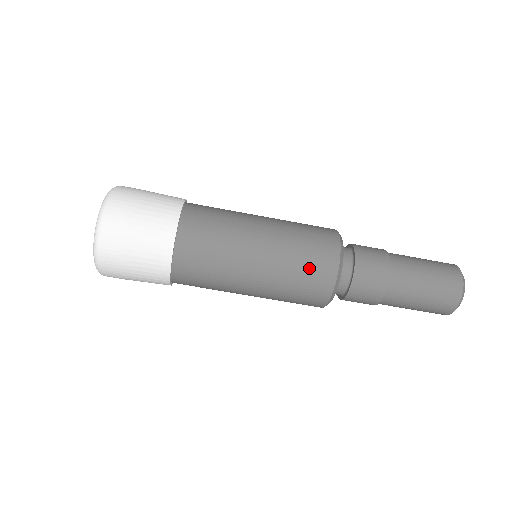
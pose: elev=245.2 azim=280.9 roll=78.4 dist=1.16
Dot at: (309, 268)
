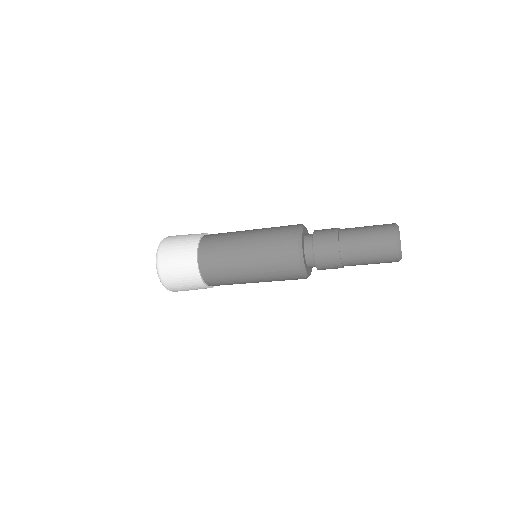
Dot at: occluded
